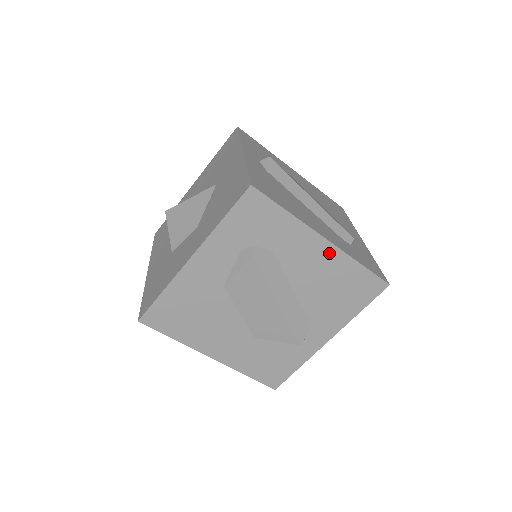
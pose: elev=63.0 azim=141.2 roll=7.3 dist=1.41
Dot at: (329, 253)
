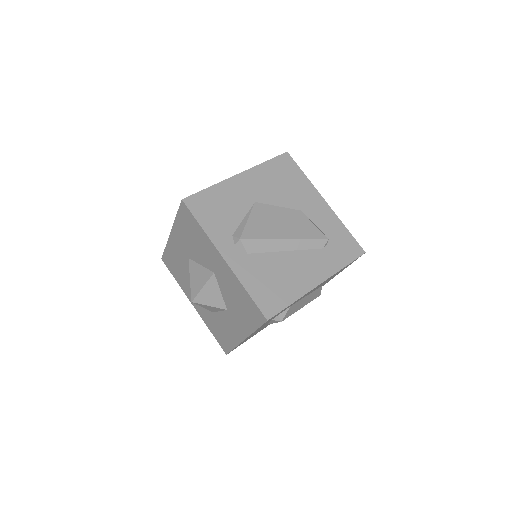
Dot at: occluded
